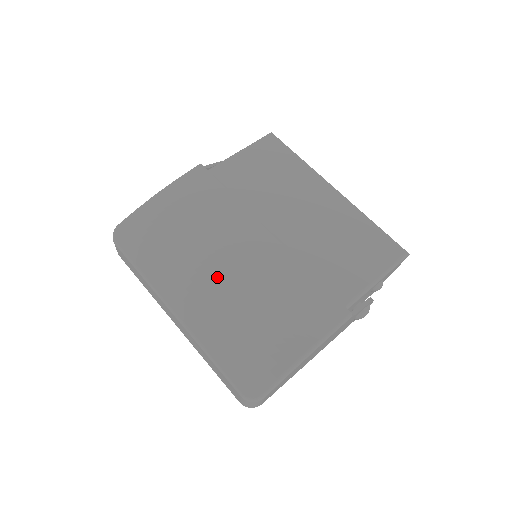
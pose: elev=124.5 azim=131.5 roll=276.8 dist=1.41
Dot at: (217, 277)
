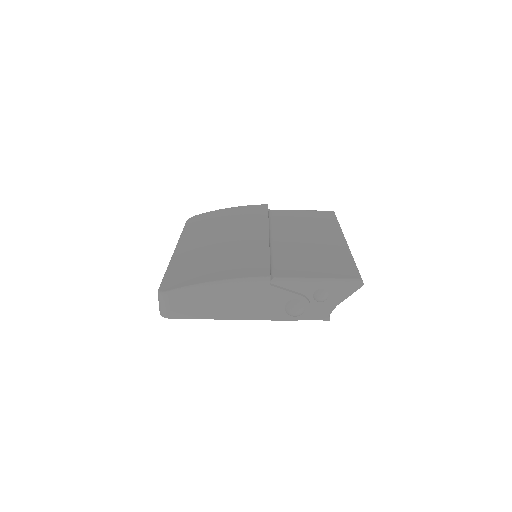
Dot at: (213, 240)
